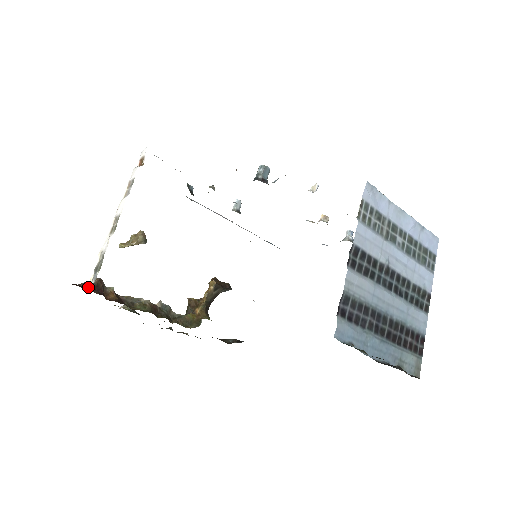
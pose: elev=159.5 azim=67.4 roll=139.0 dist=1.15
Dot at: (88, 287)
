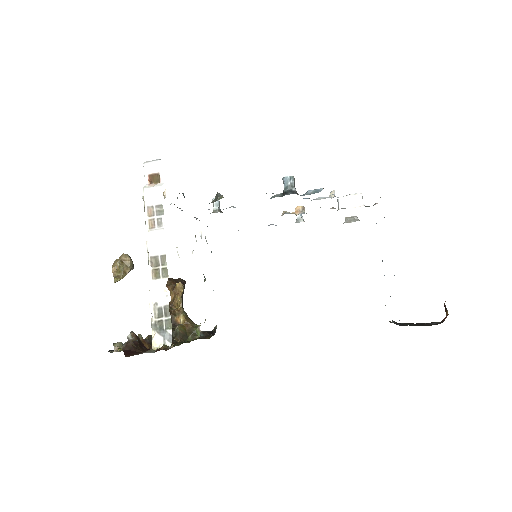
Dot at: (138, 348)
